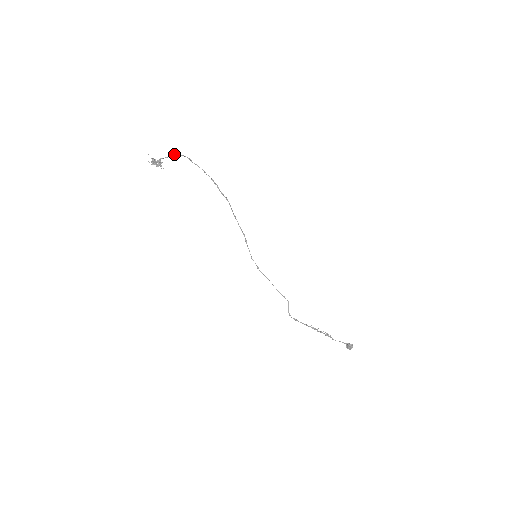
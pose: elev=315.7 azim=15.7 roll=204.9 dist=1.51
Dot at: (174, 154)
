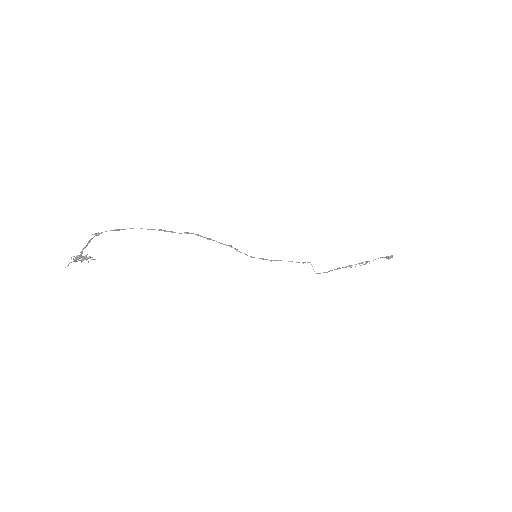
Dot at: occluded
